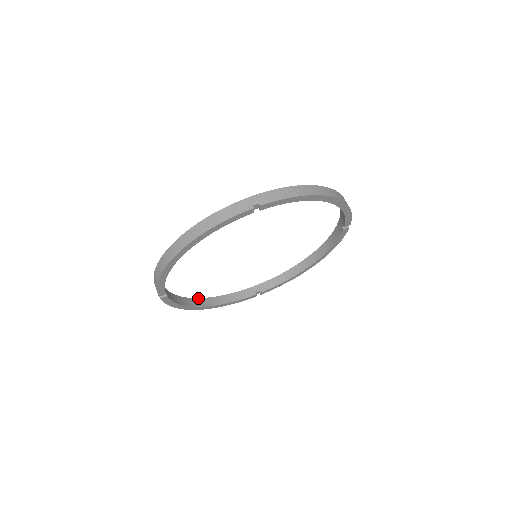
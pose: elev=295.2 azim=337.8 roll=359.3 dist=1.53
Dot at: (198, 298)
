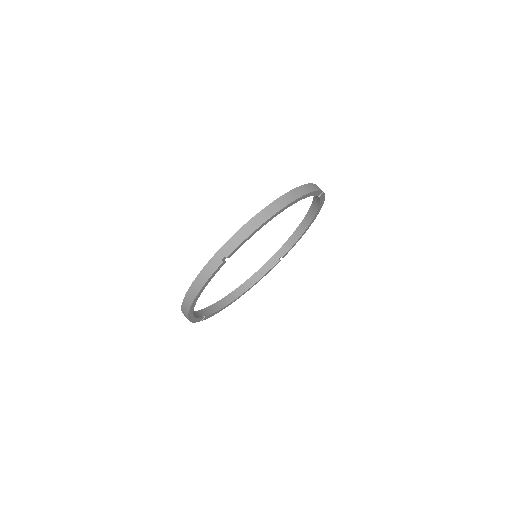
Dot at: occluded
